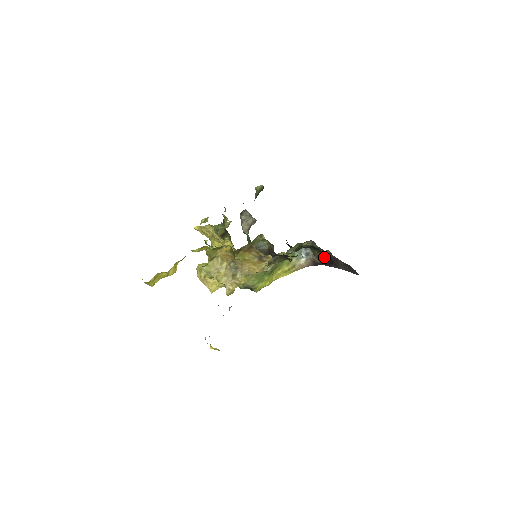
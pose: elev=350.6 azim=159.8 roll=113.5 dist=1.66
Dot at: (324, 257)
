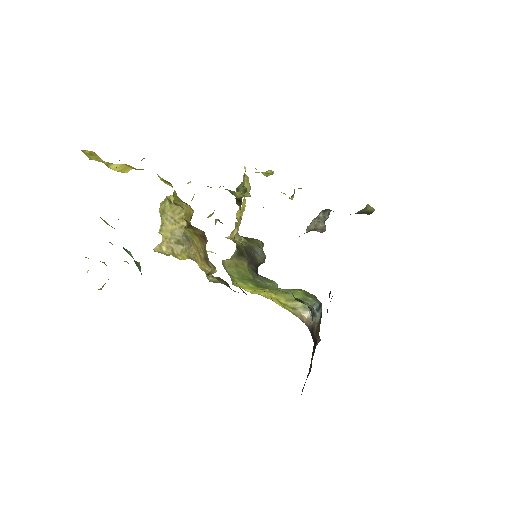
Dot at: occluded
